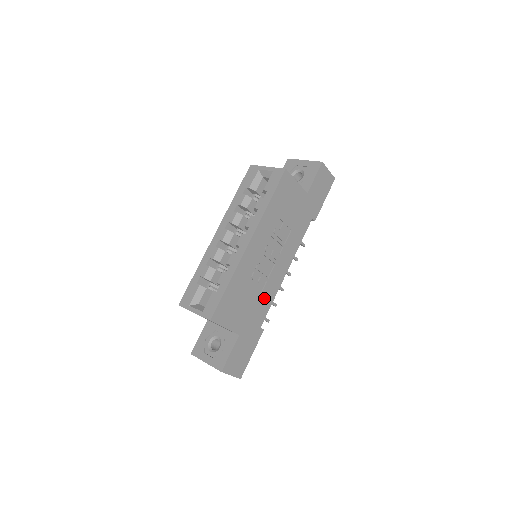
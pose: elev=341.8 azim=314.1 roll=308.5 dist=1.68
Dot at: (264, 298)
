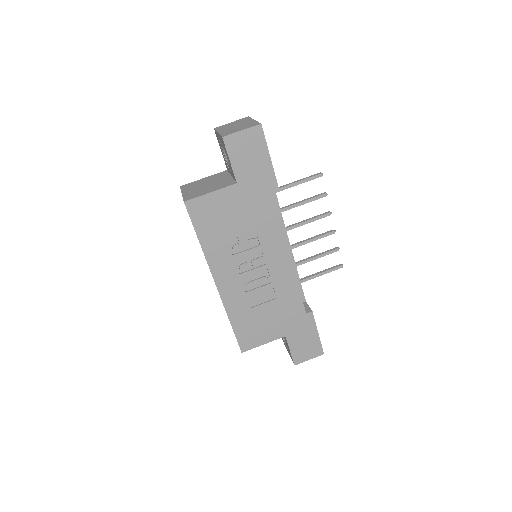
Dot at: (284, 296)
